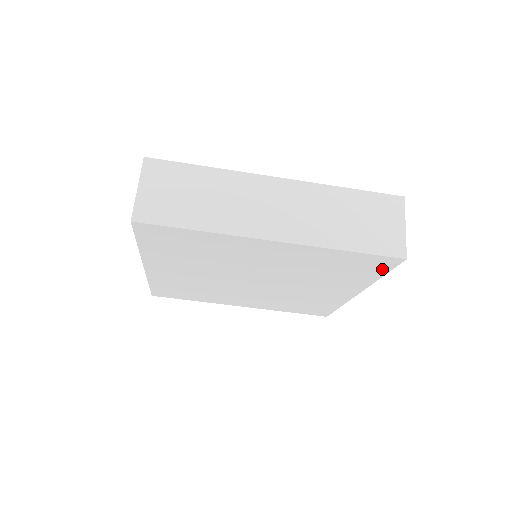
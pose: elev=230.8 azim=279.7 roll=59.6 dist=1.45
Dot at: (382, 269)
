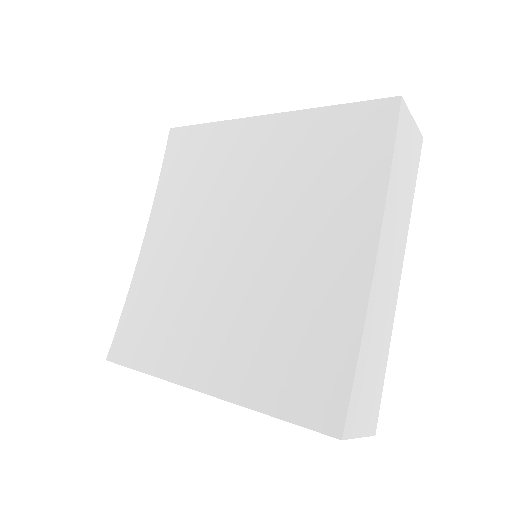
Dot at: occluded
